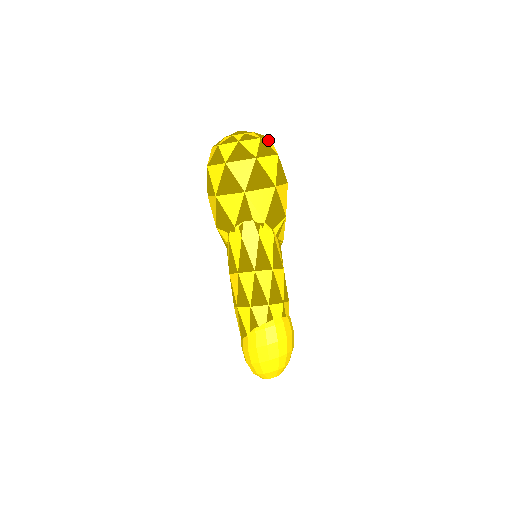
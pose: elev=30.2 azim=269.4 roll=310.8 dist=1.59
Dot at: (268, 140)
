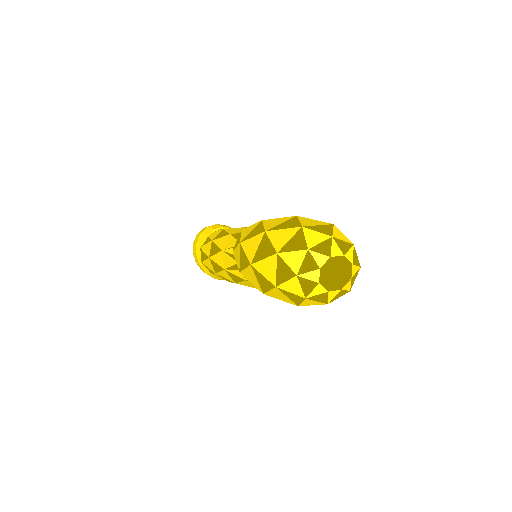
Dot at: (356, 276)
